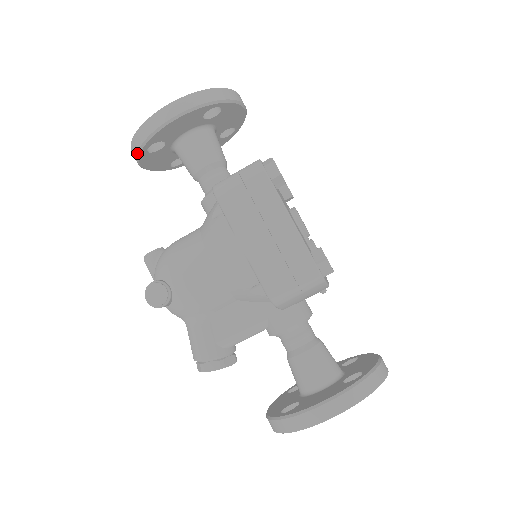
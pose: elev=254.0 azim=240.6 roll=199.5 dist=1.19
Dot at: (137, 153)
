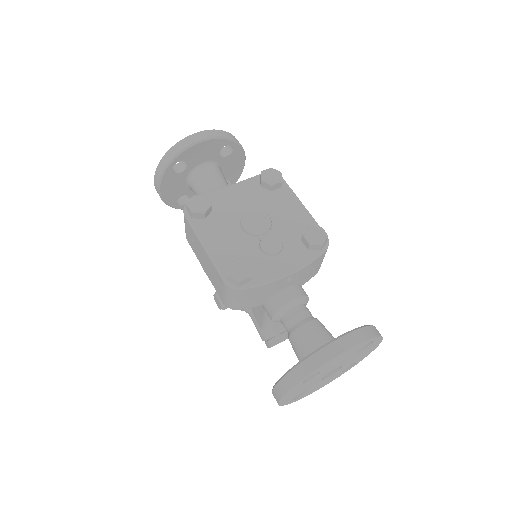
Dot at: occluded
